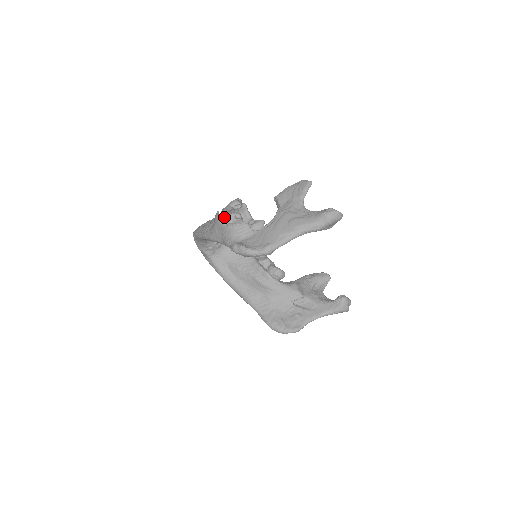
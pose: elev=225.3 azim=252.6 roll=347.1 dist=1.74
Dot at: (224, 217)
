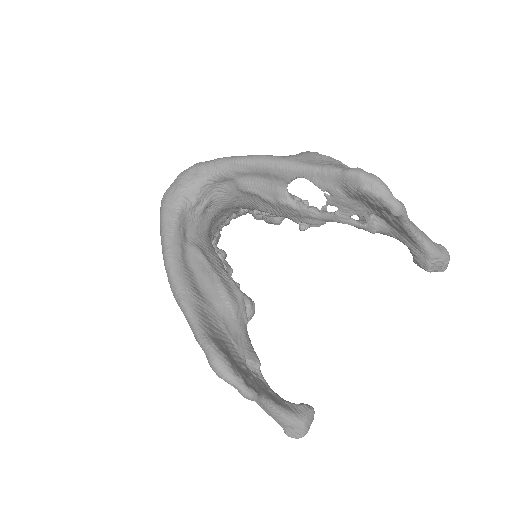
Dot at: occluded
